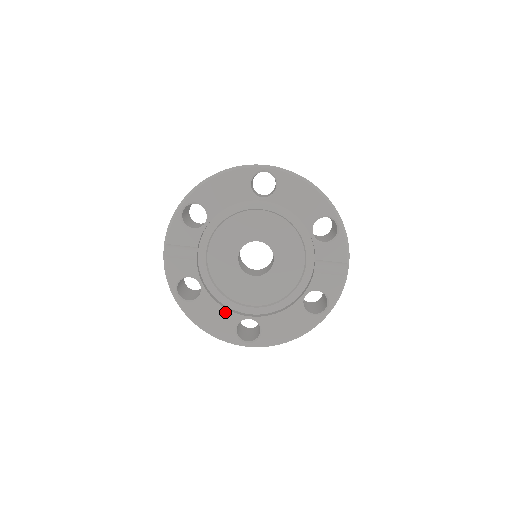
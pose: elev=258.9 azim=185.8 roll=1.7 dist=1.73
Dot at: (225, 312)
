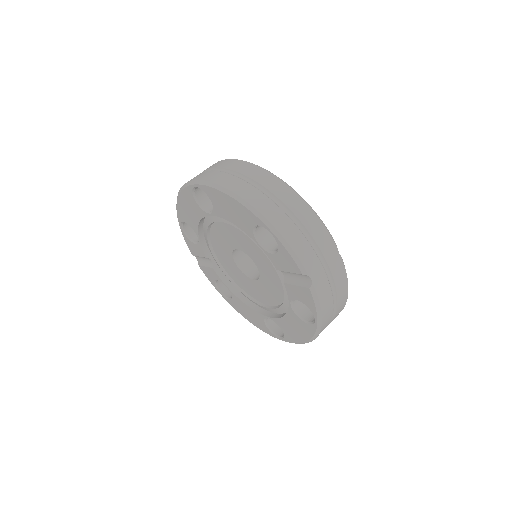
Dot at: (252, 311)
